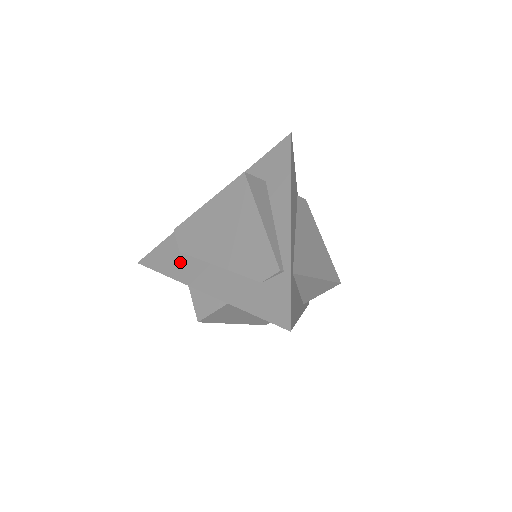
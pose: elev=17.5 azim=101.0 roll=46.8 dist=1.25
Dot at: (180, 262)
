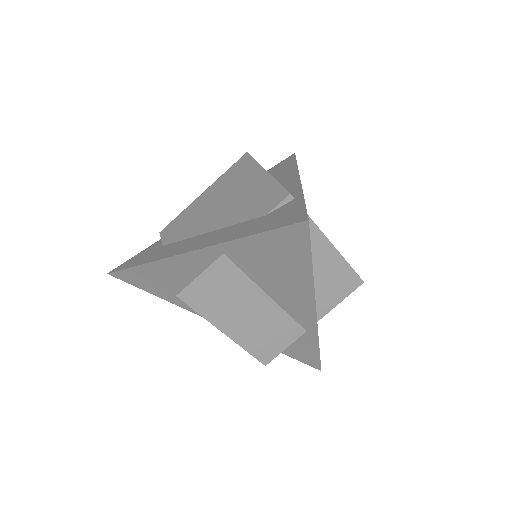
Dot at: (162, 250)
